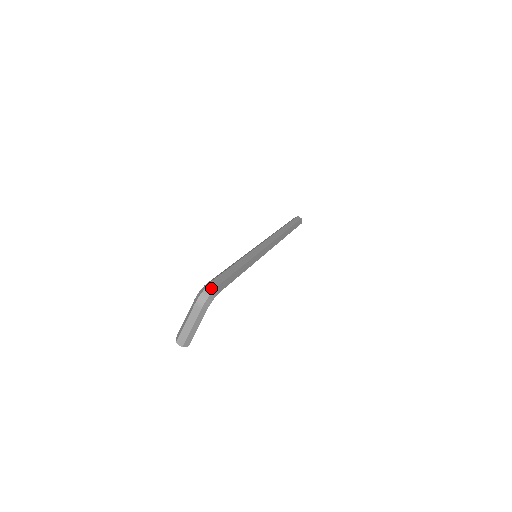
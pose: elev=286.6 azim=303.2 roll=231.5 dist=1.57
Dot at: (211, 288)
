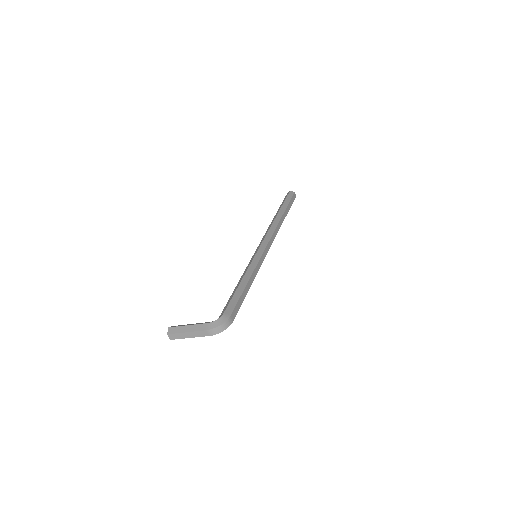
Dot at: (228, 325)
